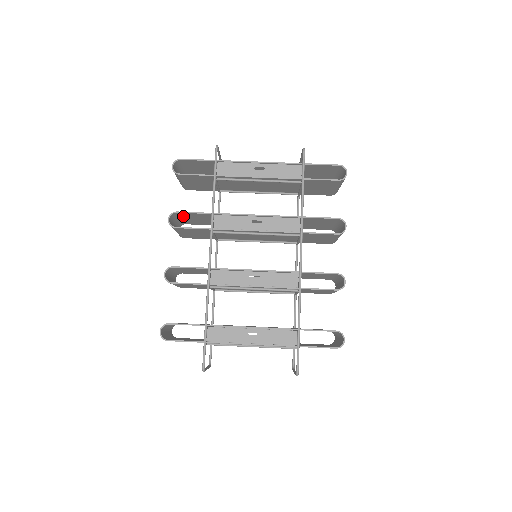
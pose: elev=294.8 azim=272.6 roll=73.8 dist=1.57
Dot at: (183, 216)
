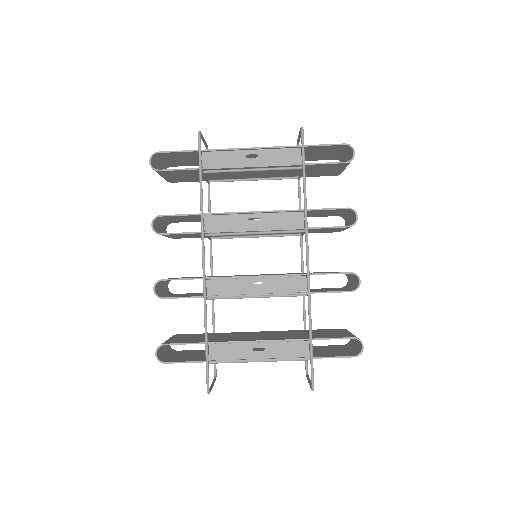
Dot at: (168, 218)
